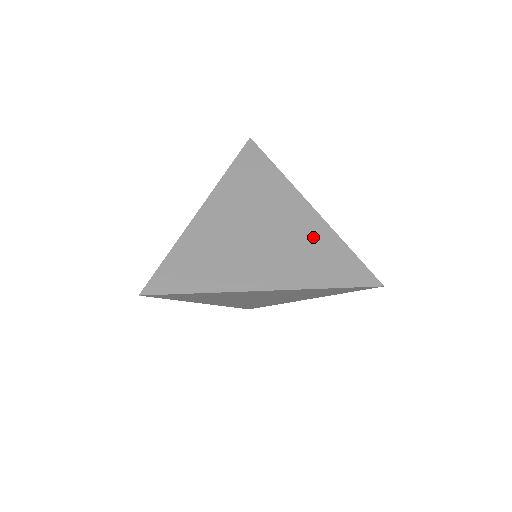
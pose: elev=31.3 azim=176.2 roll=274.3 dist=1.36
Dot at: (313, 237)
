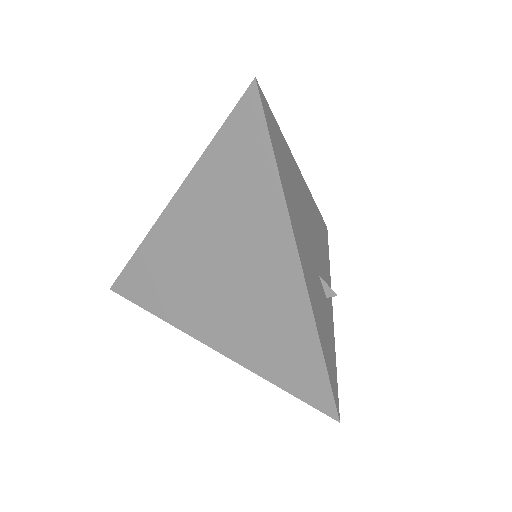
Dot at: (281, 310)
